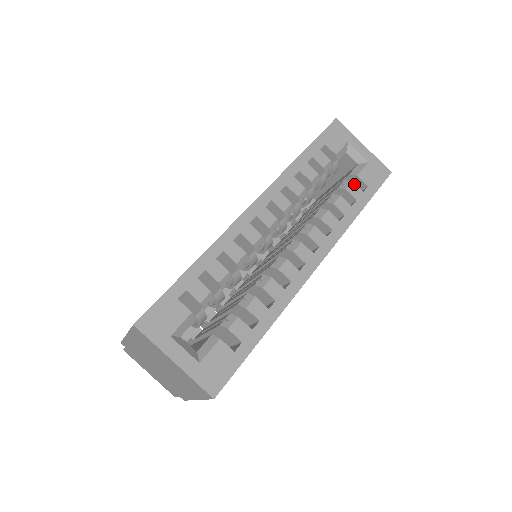
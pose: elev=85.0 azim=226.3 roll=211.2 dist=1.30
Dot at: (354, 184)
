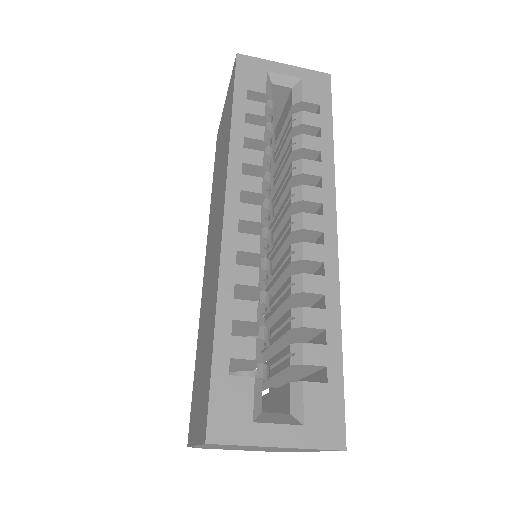
Dot at: (306, 112)
